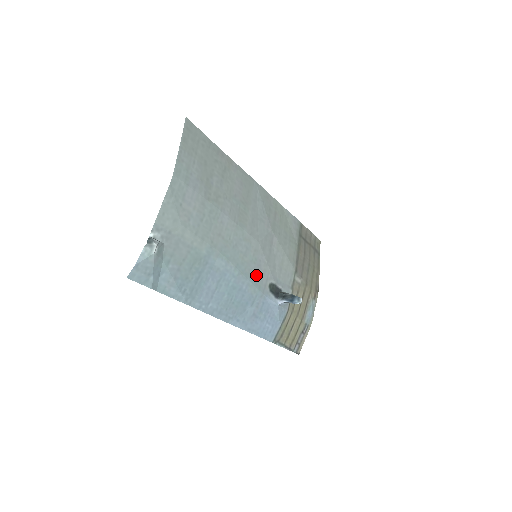
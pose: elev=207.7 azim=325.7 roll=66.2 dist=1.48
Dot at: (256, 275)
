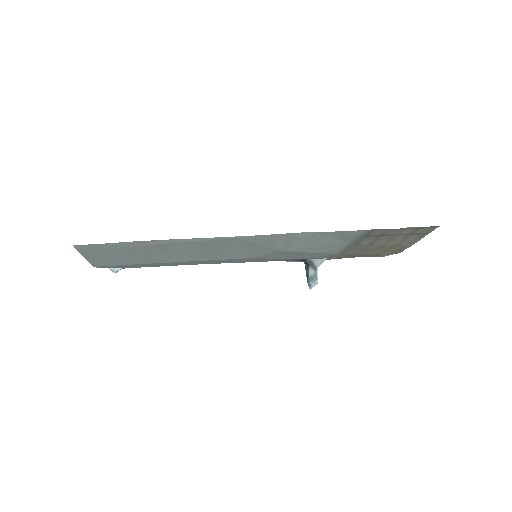
Dot at: (259, 260)
